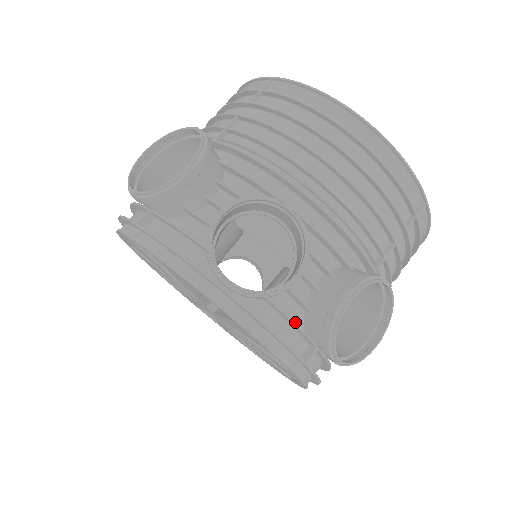
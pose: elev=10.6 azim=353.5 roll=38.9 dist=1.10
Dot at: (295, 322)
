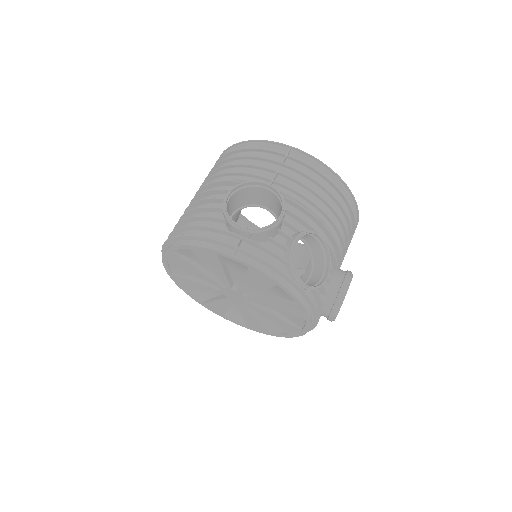
Dot at: occluded
